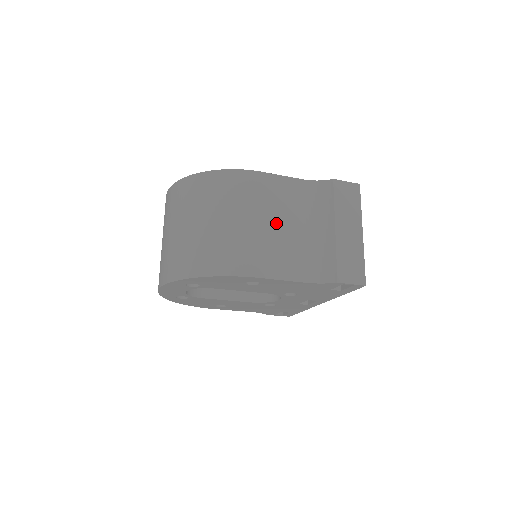
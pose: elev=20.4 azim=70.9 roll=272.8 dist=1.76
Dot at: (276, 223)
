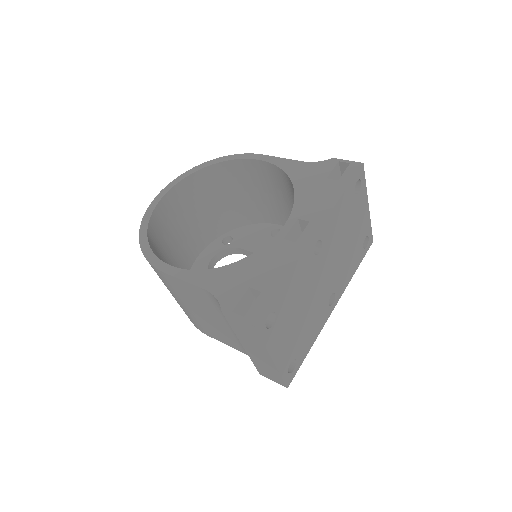
Dot at: (200, 312)
